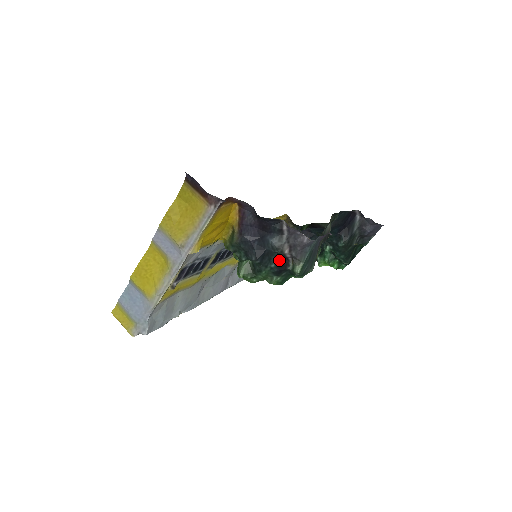
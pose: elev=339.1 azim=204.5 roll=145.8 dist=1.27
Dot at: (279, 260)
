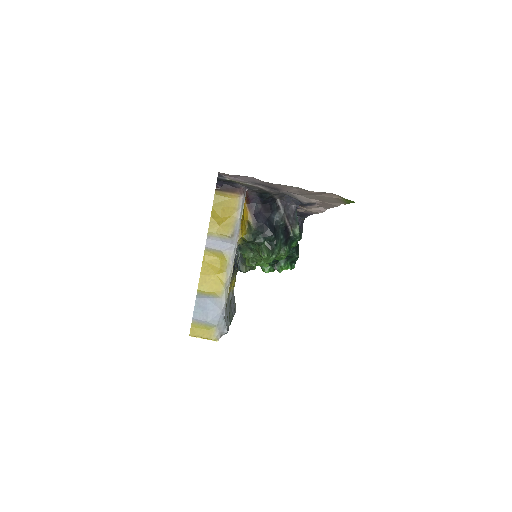
Dot at: (284, 231)
